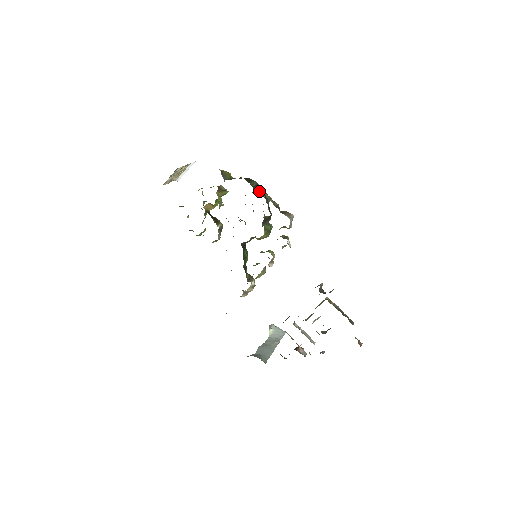
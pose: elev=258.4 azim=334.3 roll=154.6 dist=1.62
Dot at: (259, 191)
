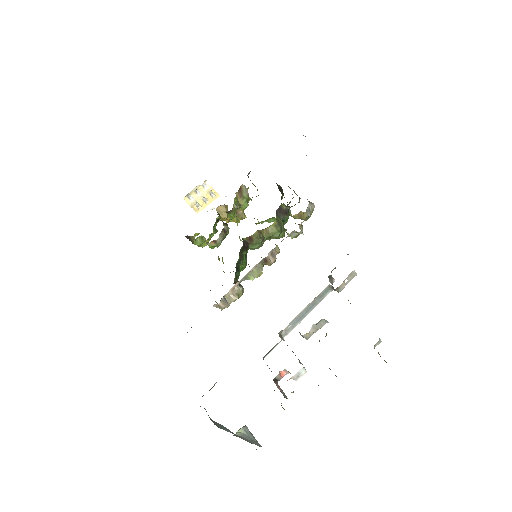
Dot at: (282, 193)
